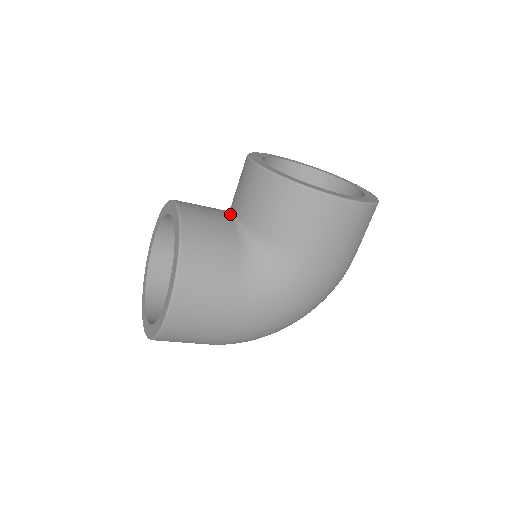
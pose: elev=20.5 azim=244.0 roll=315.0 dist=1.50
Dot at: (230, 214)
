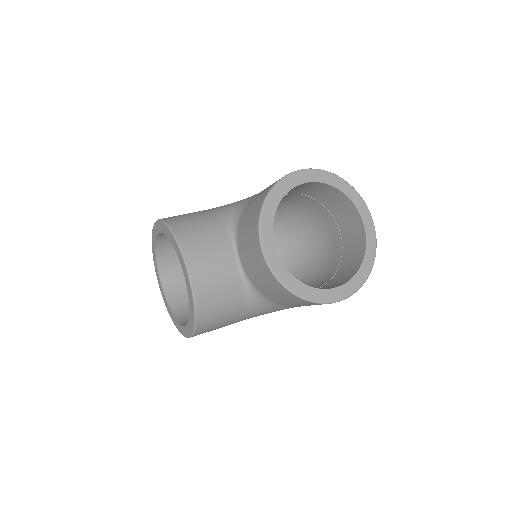
Dot at: (236, 259)
